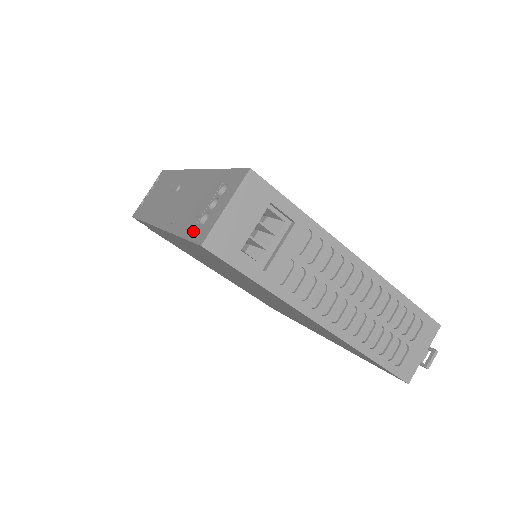
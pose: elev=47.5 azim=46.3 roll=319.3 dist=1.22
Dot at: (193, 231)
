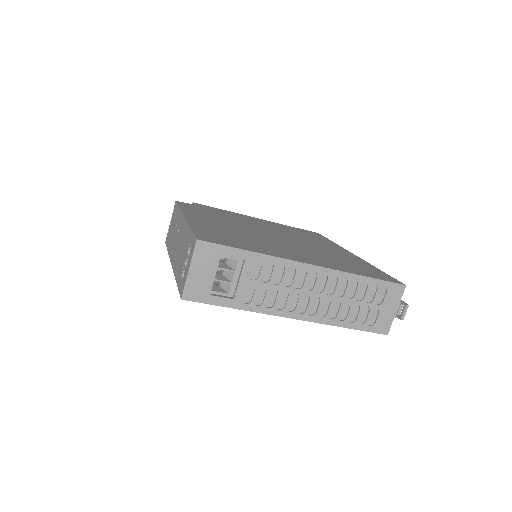
Dot at: (180, 283)
